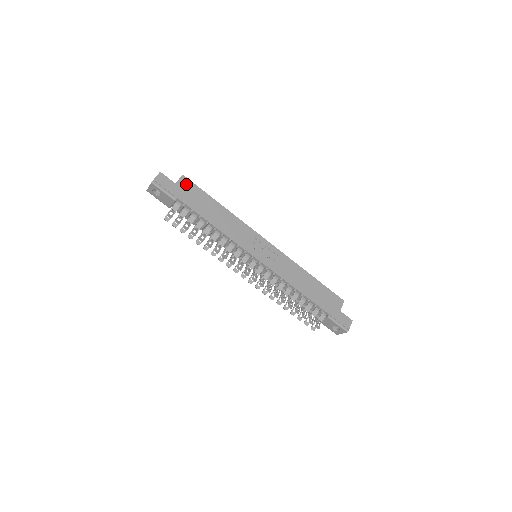
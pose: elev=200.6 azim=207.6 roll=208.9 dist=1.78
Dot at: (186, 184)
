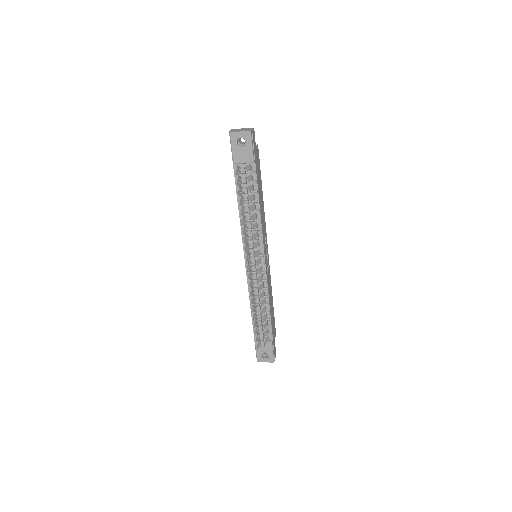
Dot at: (258, 155)
